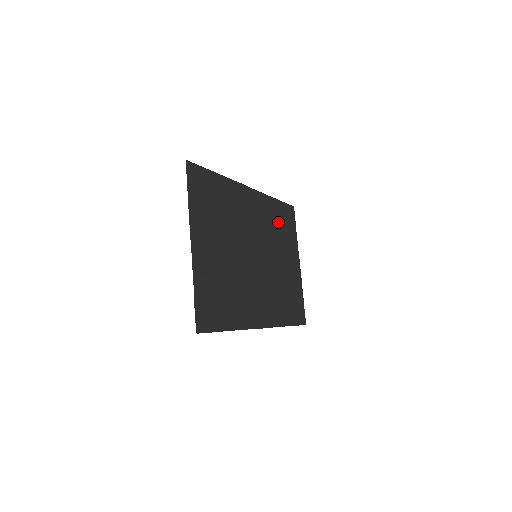
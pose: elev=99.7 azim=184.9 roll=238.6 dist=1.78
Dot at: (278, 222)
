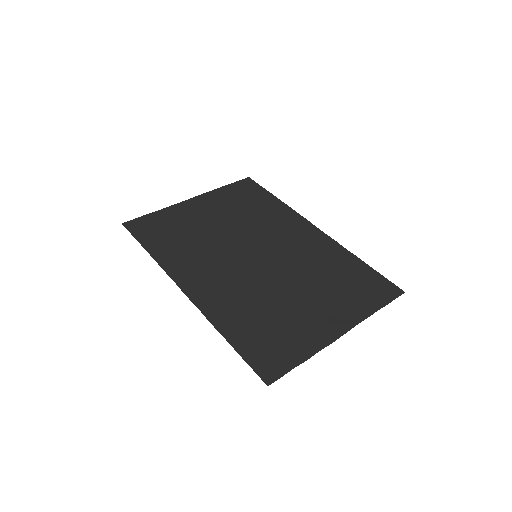
Dot at: (340, 273)
